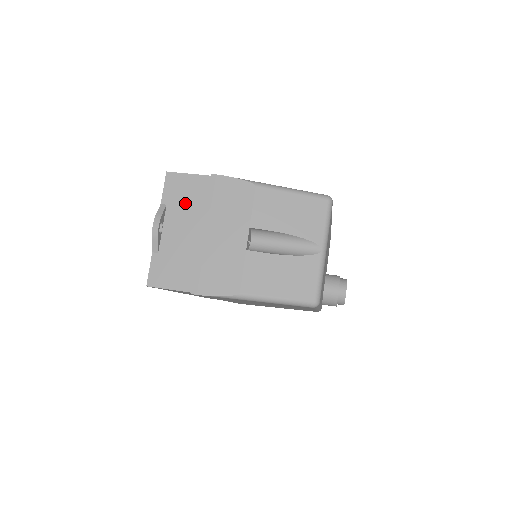
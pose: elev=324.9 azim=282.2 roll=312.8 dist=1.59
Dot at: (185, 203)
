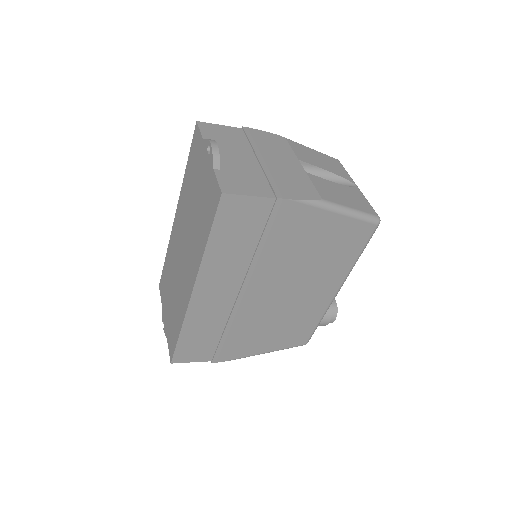
Dot at: (228, 141)
